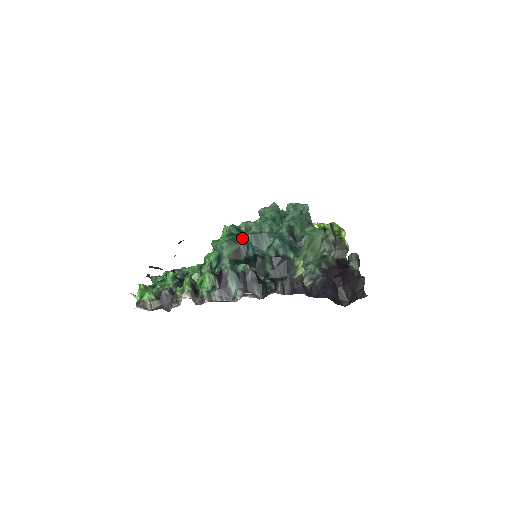
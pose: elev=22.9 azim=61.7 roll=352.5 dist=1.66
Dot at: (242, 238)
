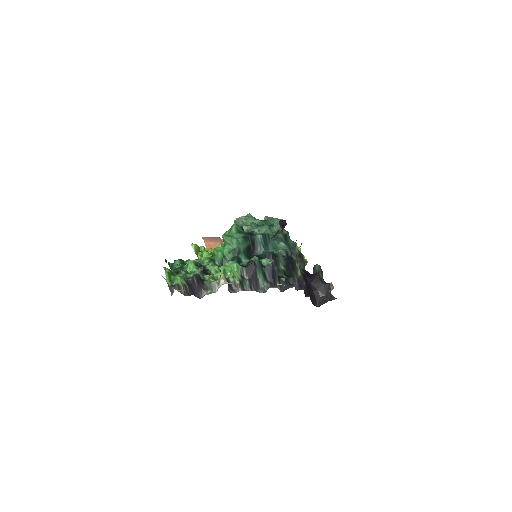
Dot at: (252, 237)
